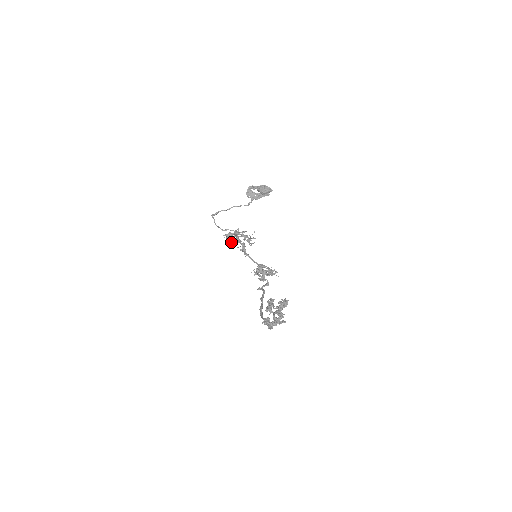
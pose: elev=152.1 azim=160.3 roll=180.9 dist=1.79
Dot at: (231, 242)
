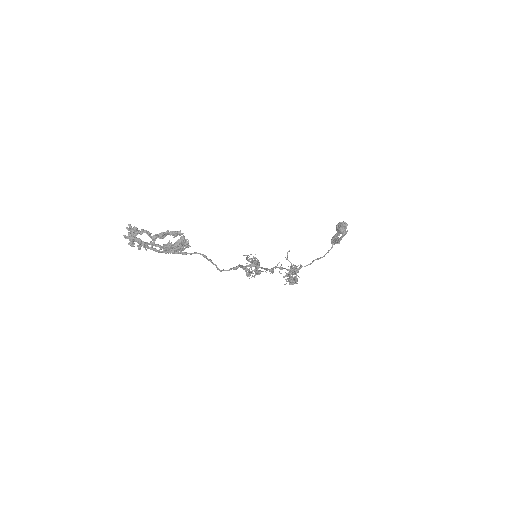
Dot at: (290, 284)
